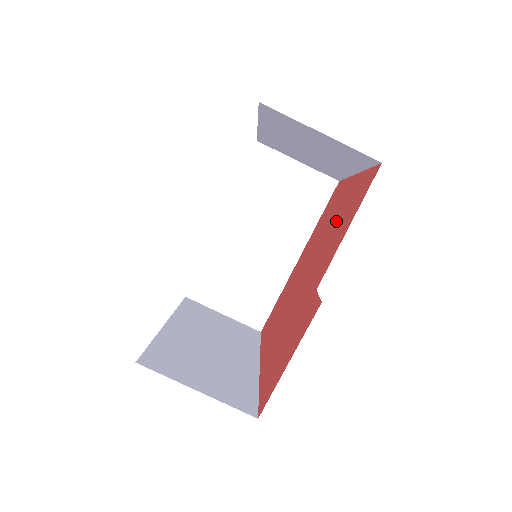
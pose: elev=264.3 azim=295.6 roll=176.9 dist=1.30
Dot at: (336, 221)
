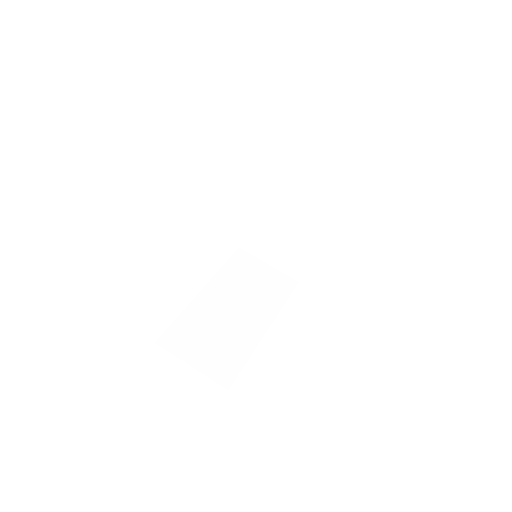
Dot at: occluded
